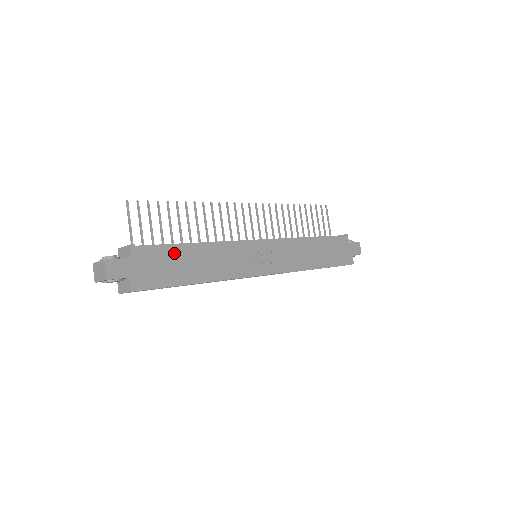
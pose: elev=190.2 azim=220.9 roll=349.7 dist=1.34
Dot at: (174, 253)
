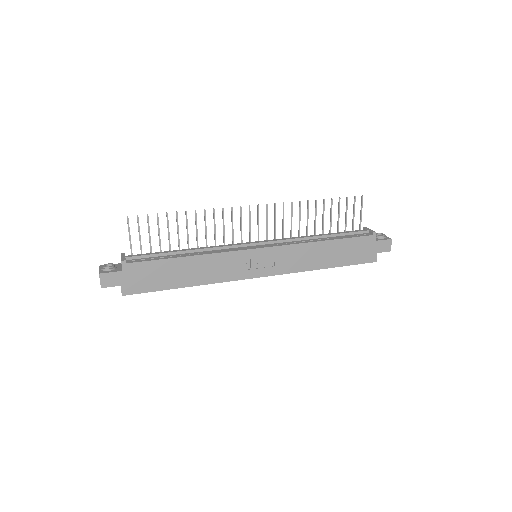
Dot at: (162, 265)
